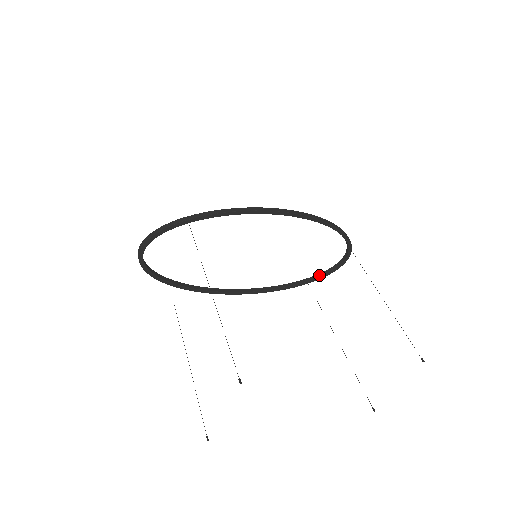
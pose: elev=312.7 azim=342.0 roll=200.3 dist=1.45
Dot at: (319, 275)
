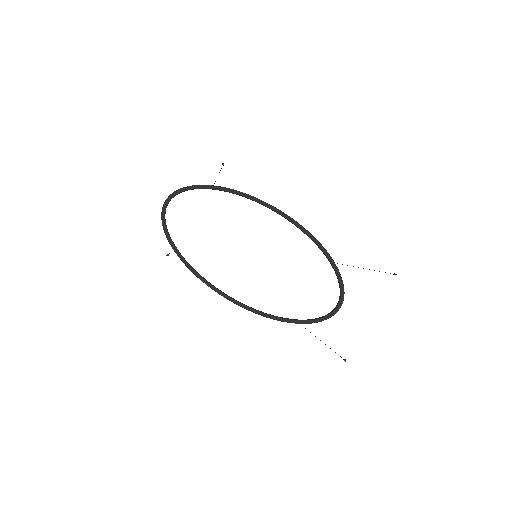
Dot at: (310, 319)
